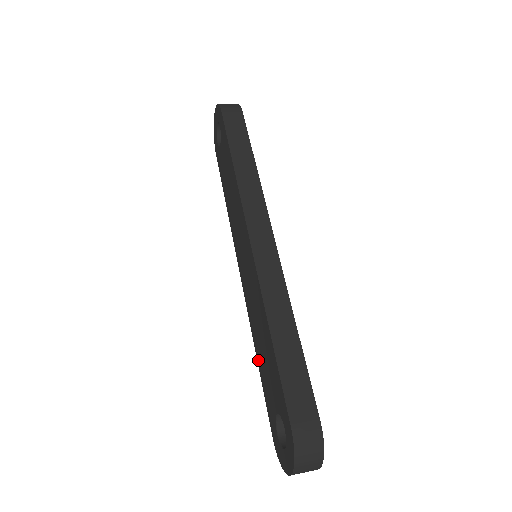
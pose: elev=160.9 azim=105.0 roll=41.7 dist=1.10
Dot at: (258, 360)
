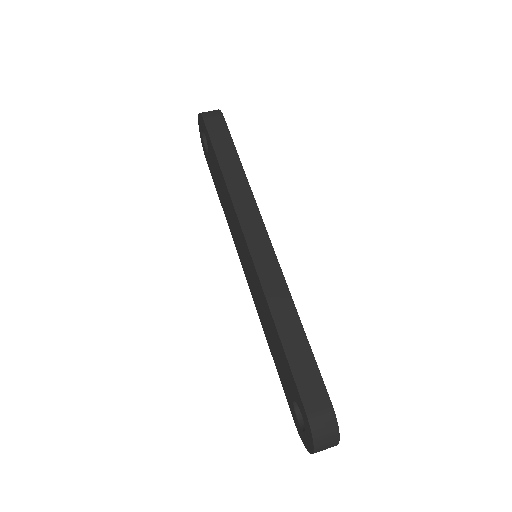
Dot at: (271, 352)
